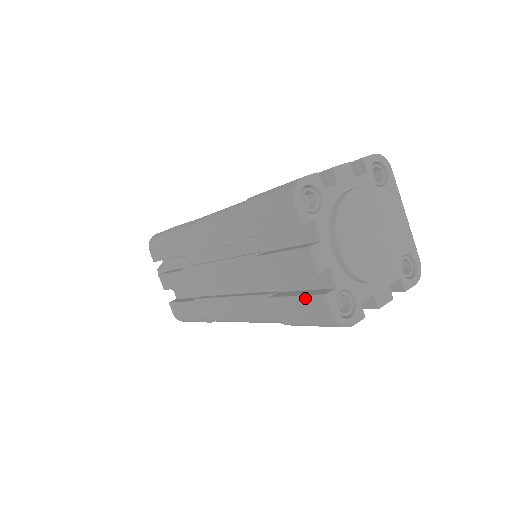
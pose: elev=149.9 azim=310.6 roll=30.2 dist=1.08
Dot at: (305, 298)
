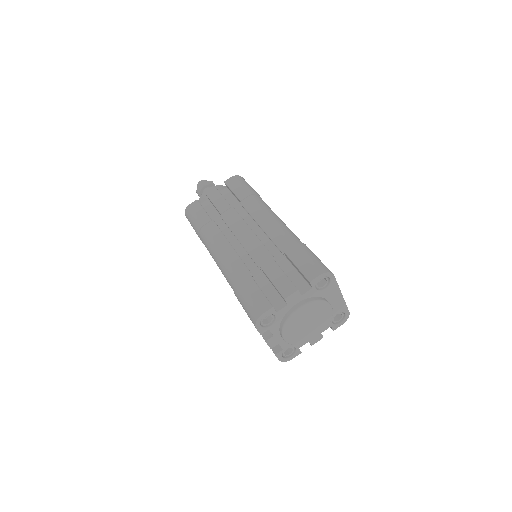
Dot at: occluded
